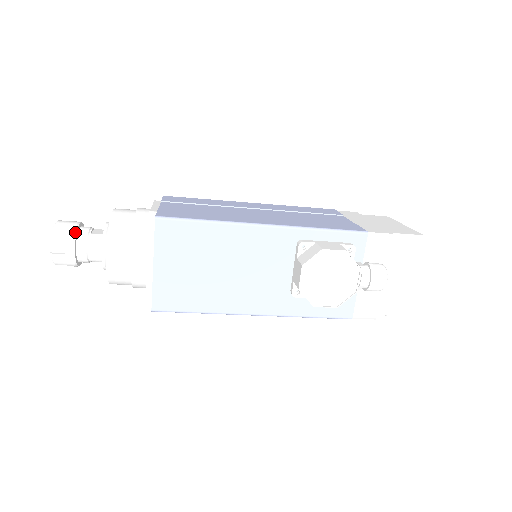
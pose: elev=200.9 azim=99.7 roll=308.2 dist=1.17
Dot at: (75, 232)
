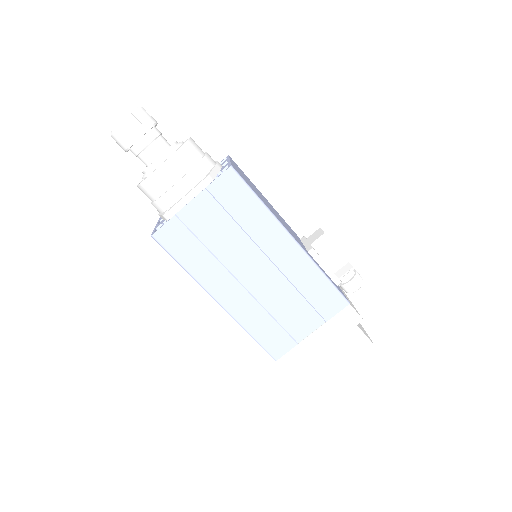
Dot at: occluded
